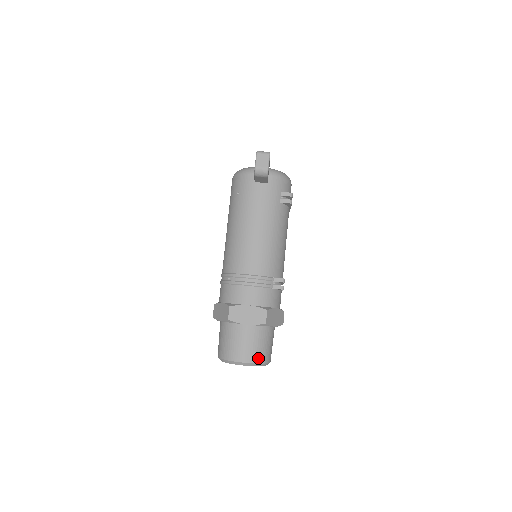
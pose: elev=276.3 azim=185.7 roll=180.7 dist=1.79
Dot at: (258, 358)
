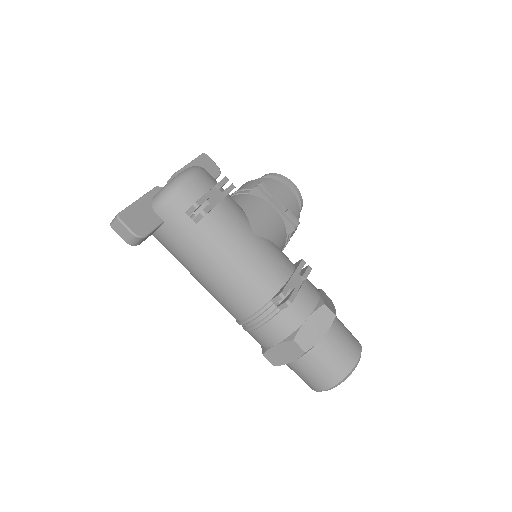
Dot at: (335, 377)
